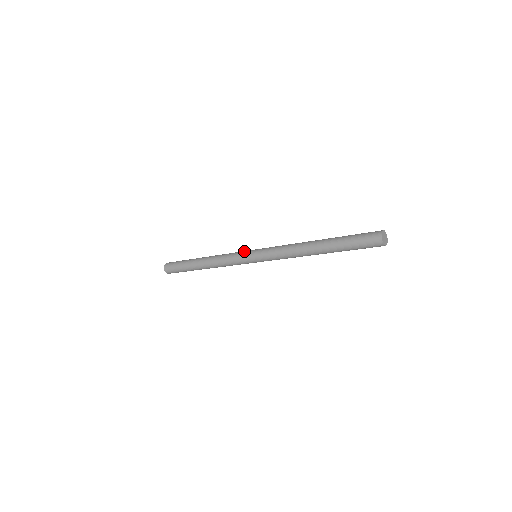
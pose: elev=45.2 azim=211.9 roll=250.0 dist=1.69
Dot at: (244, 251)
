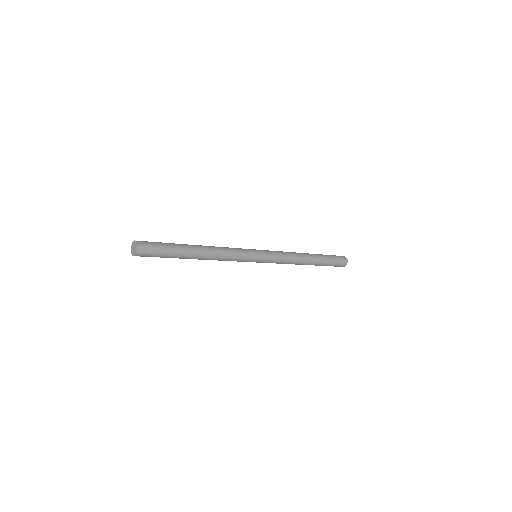
Dot at: occluded
